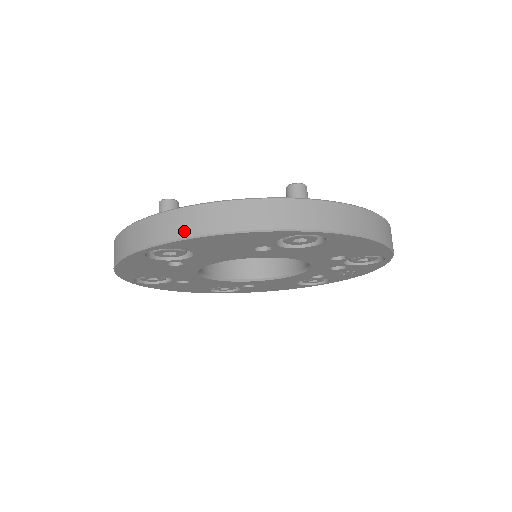
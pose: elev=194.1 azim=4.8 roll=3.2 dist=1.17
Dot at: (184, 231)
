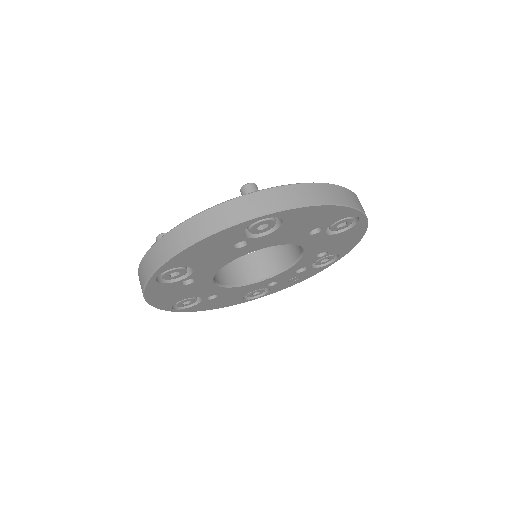
Dot at: (305, 200)
